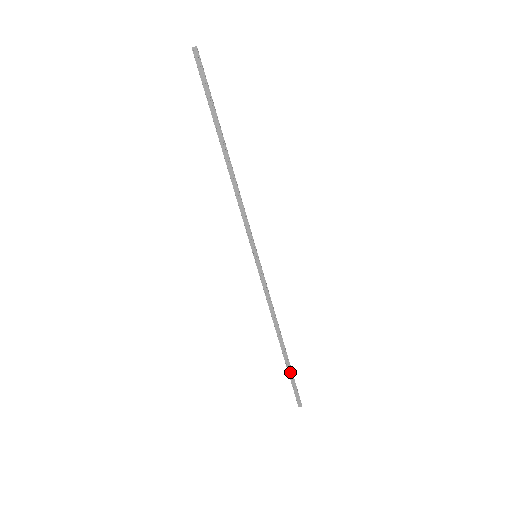
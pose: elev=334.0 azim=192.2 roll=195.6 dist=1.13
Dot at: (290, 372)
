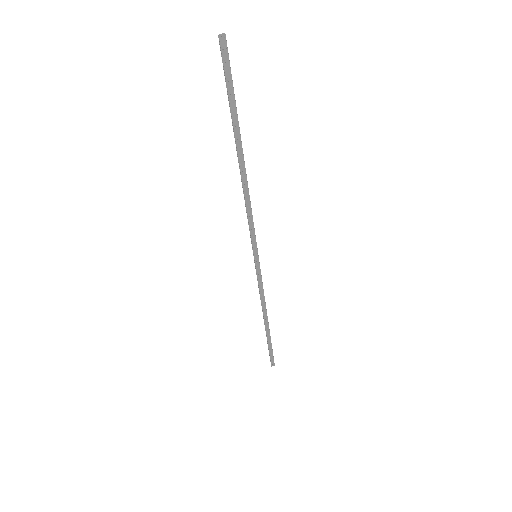
Dot at: (270, 343)
